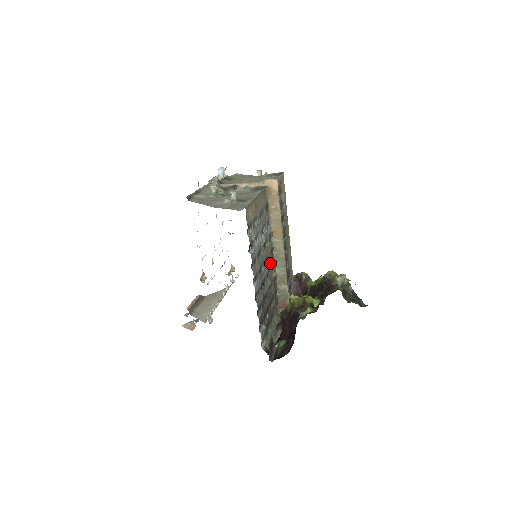
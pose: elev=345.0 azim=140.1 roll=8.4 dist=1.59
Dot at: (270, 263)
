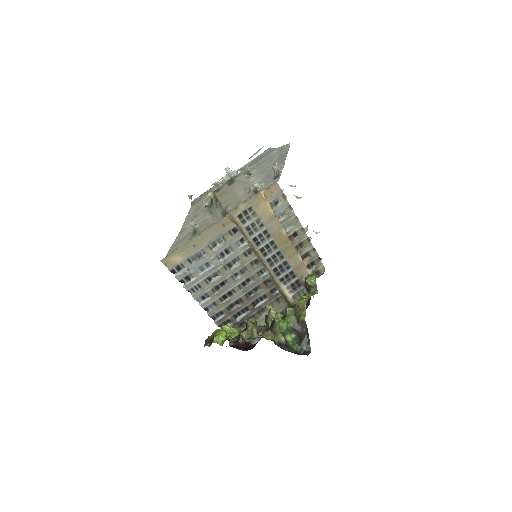
Dot at: (250, 273)
